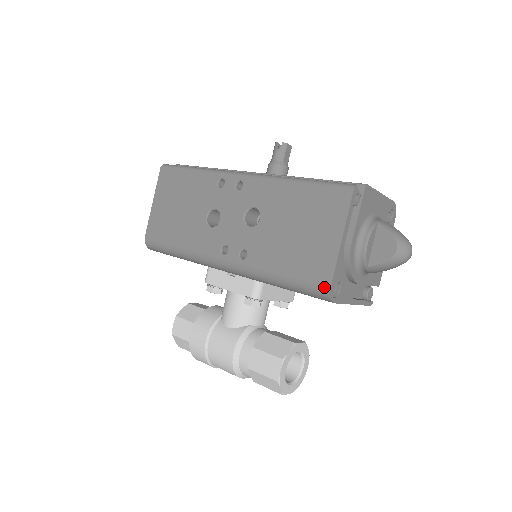
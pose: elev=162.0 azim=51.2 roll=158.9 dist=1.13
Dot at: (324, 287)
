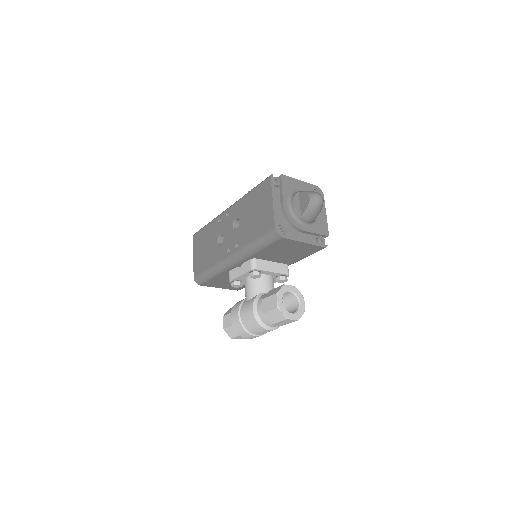
Dot at: (272, 230)
